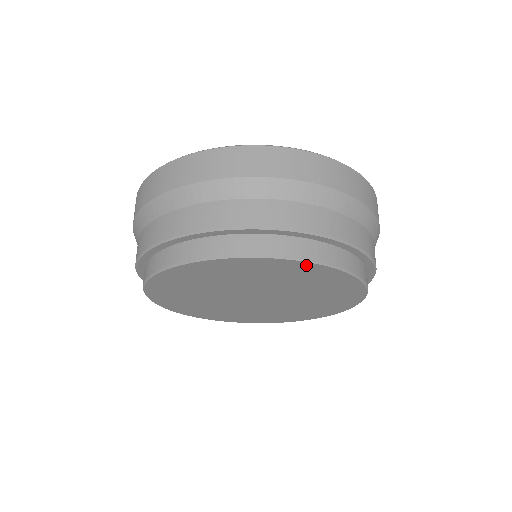
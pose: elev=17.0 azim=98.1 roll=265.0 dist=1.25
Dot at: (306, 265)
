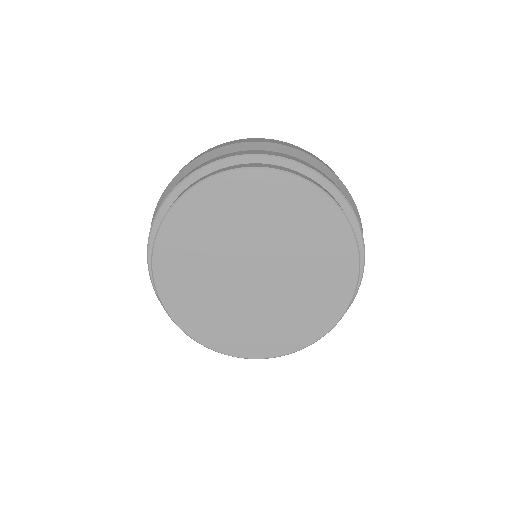
Dot at: (260, 176)
